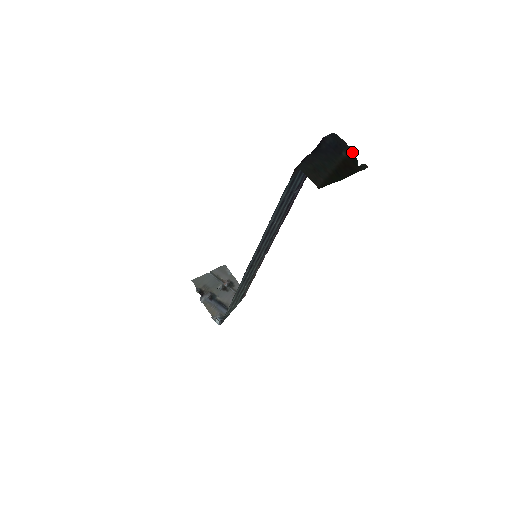
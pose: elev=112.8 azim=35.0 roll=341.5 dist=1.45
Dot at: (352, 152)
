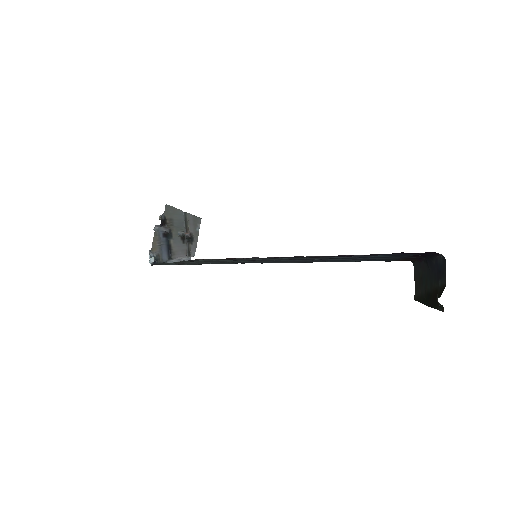
Dot at: (444, 287)
